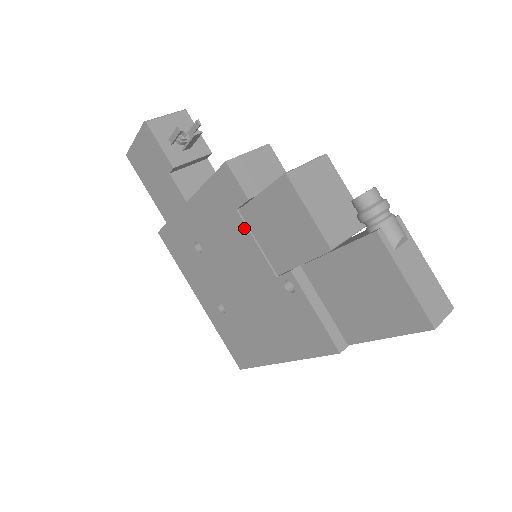
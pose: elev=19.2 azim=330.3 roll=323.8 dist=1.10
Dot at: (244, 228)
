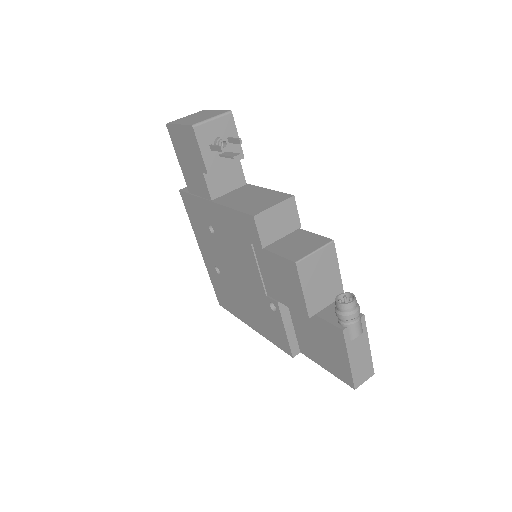
Dot at: (253, 256)
